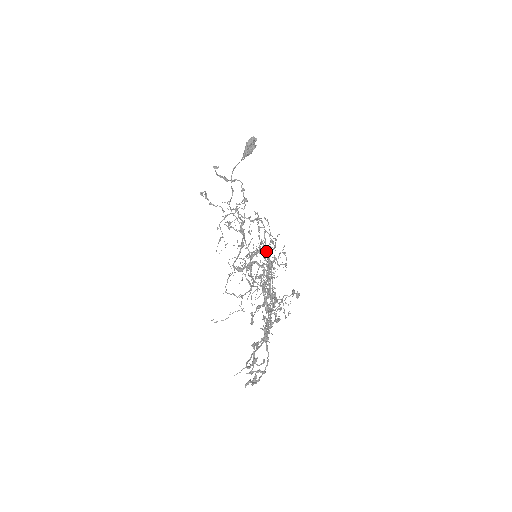
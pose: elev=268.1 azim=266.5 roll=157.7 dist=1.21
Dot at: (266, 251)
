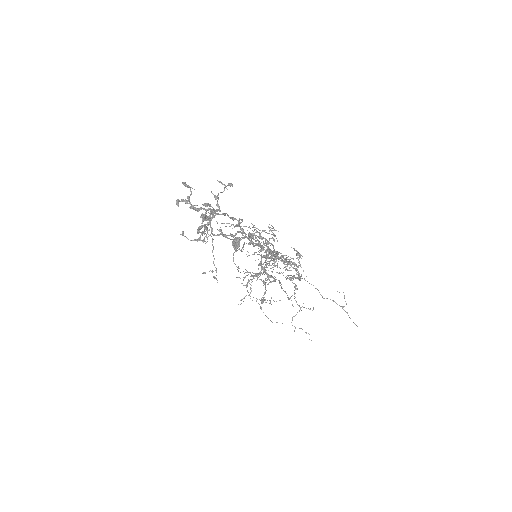
Dot at: (300, 280)
